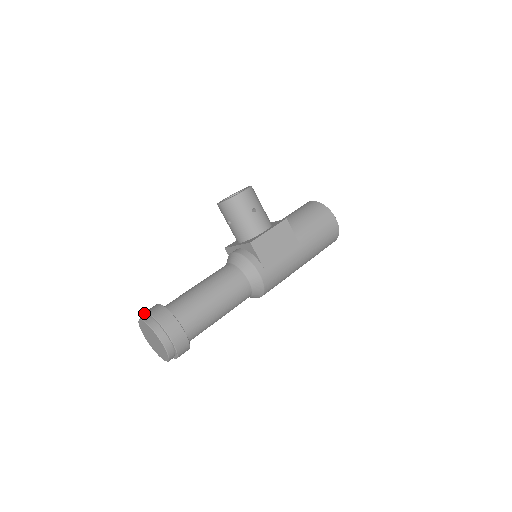
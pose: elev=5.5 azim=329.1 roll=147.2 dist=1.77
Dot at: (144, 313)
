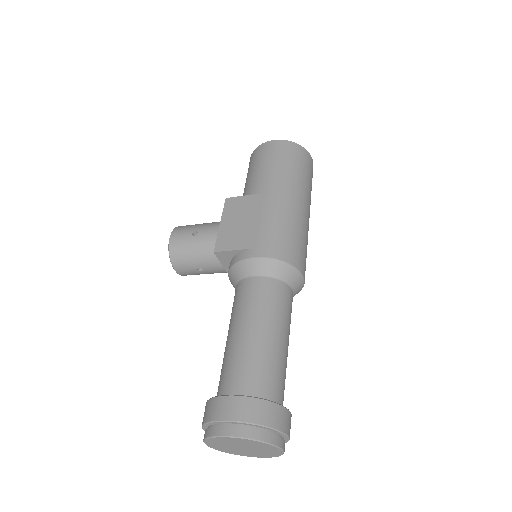
Dot at: occluded
